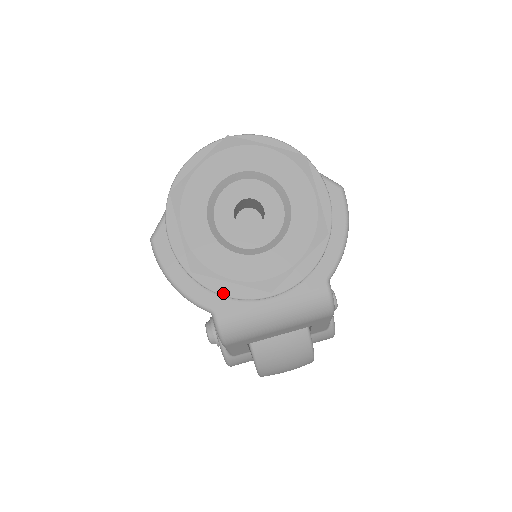
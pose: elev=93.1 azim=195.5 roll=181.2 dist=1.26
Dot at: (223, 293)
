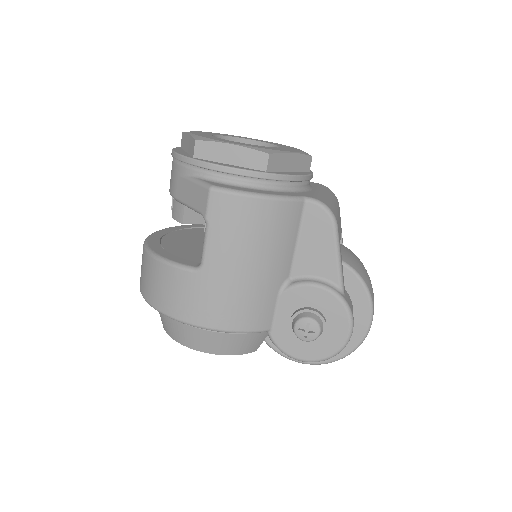
Dot at: (295, 174)
